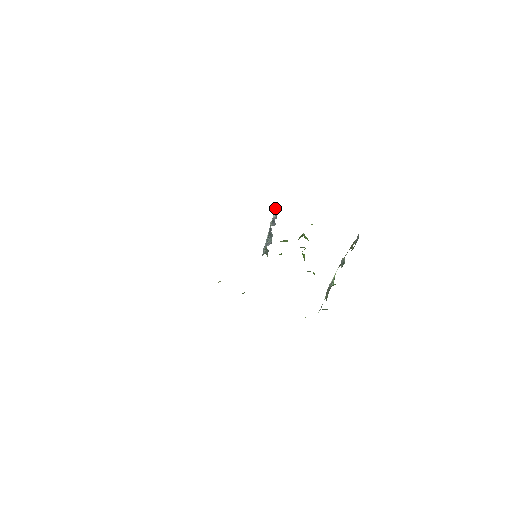
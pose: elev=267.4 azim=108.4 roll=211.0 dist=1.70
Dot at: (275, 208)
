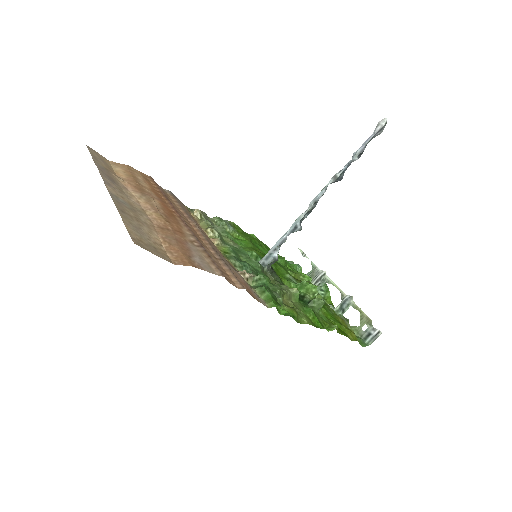
Dot at: (376, 132)
